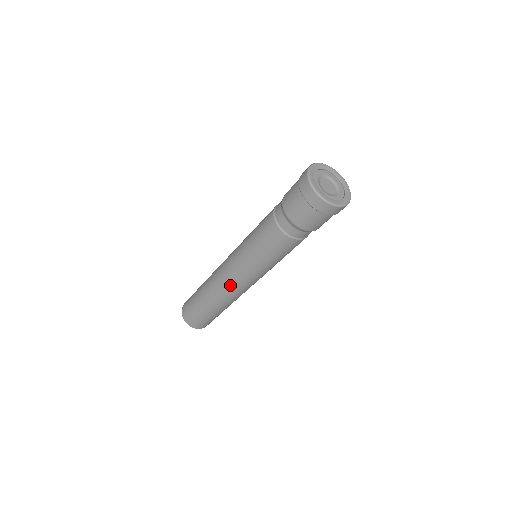
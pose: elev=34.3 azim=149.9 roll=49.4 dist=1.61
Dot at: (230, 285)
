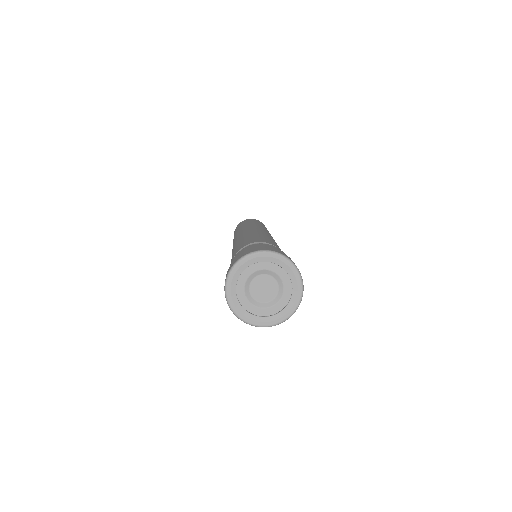
Dot at: occluded
